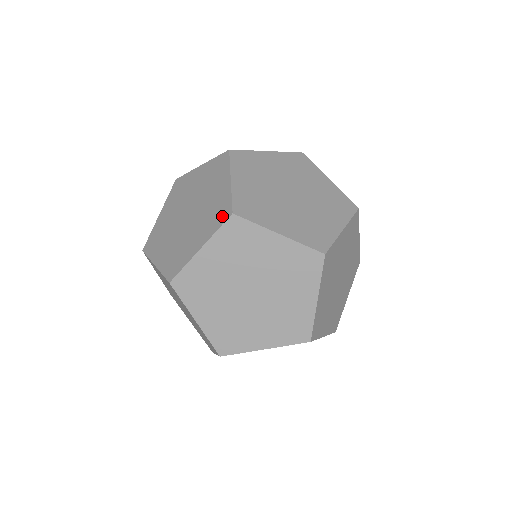
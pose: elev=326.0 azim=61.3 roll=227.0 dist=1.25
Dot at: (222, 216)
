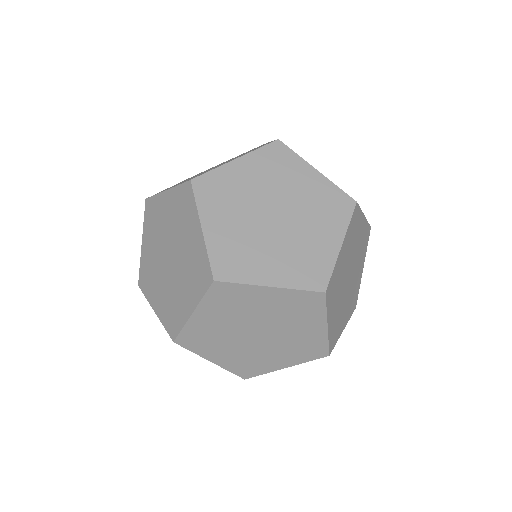
Dot at: occluded
